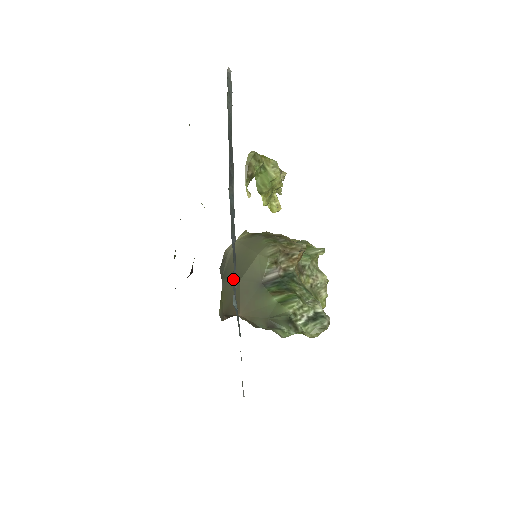
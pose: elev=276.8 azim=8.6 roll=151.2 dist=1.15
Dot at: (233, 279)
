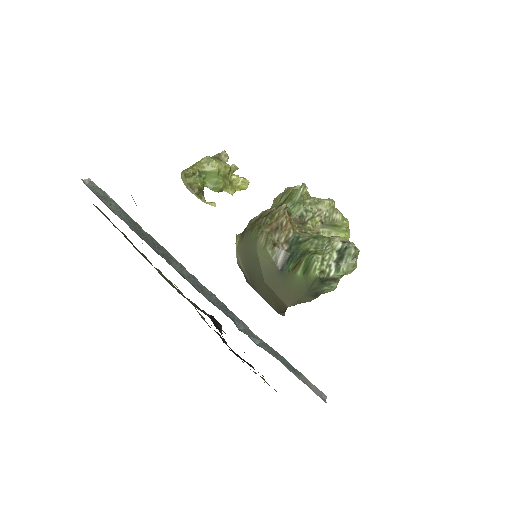
Dot at: (239, 326)
